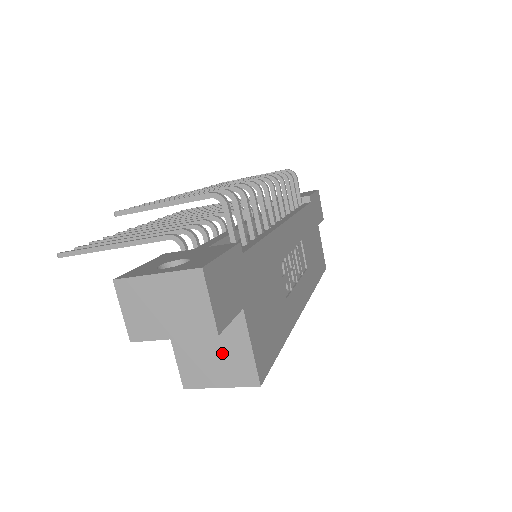
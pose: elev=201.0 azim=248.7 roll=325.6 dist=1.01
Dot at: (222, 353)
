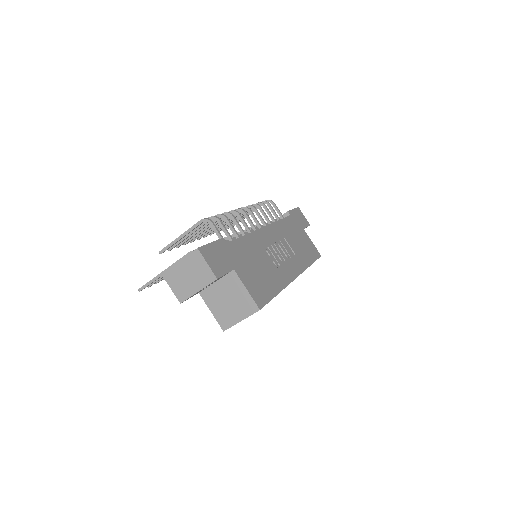
Dot at: (234, 300)
